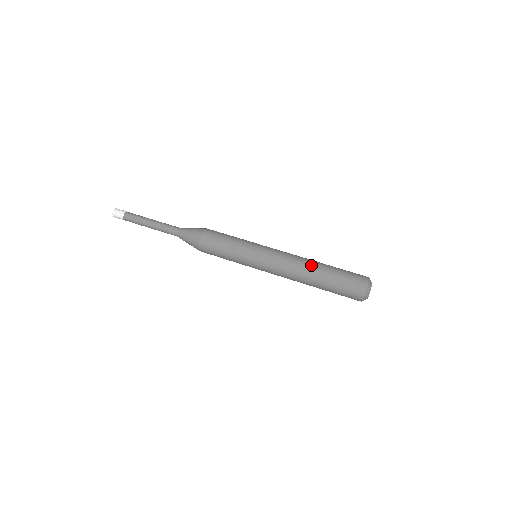
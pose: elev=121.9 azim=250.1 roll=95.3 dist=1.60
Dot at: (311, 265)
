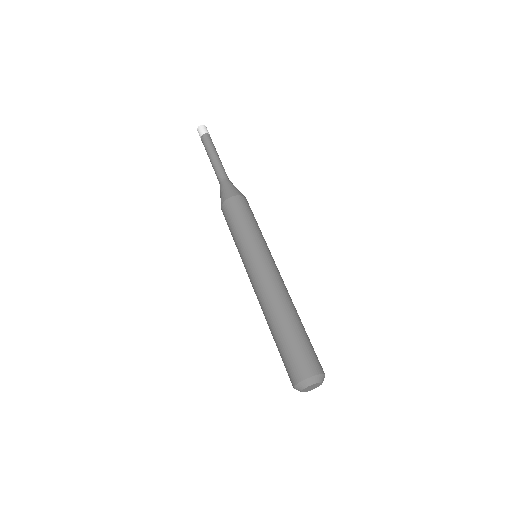
Dot at: (275, 310)
